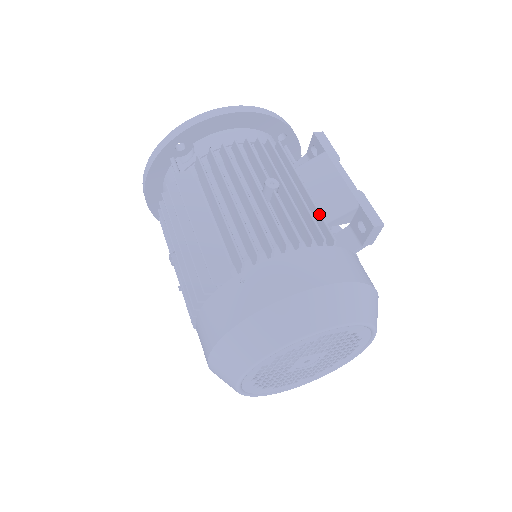
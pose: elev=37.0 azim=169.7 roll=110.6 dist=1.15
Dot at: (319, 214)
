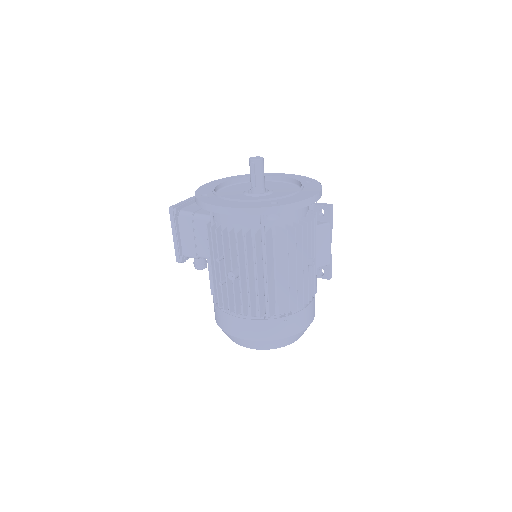
Dot at: (316, 272)
